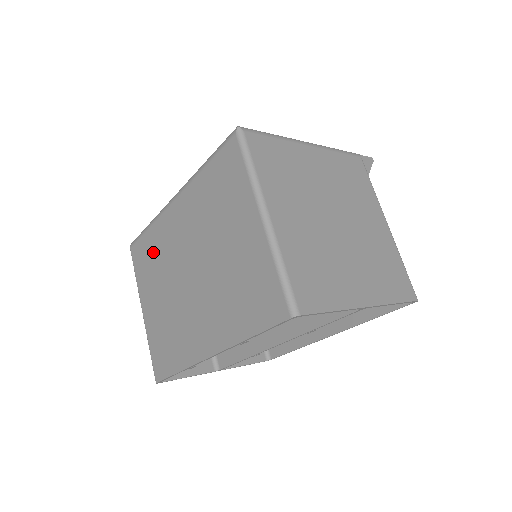
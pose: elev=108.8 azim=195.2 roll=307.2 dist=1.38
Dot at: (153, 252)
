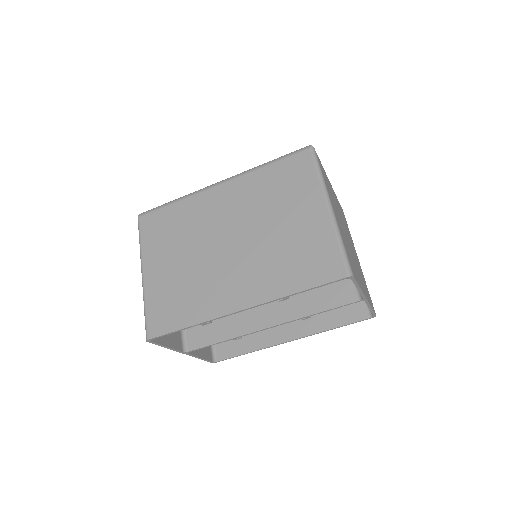
Dot at: (177, 222)
